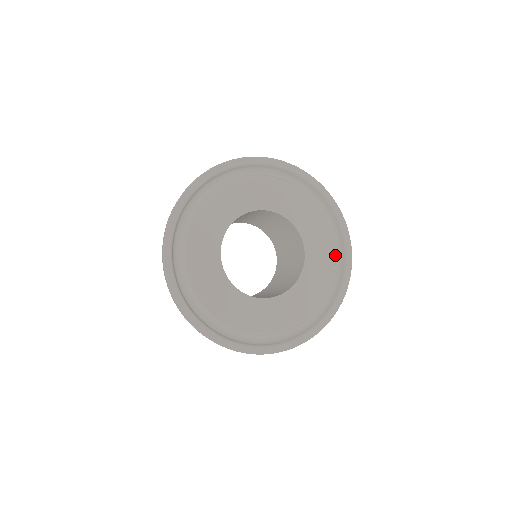
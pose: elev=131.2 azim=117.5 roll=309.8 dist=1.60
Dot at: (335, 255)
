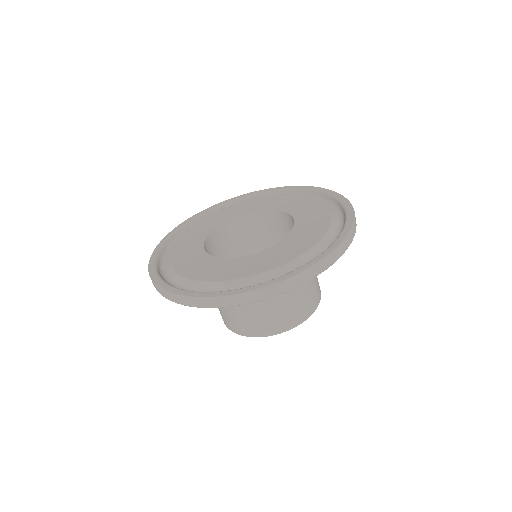
Dot at: (319, 243)
